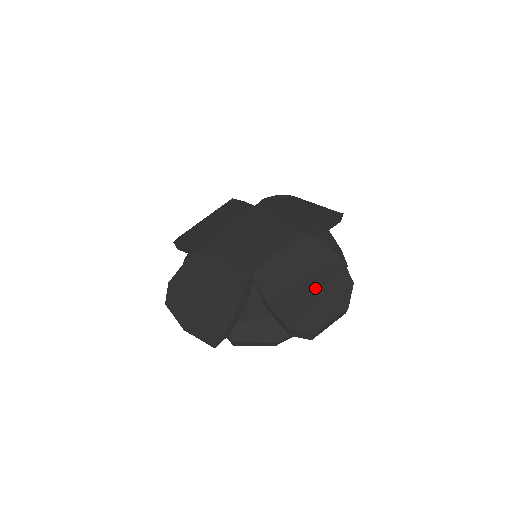
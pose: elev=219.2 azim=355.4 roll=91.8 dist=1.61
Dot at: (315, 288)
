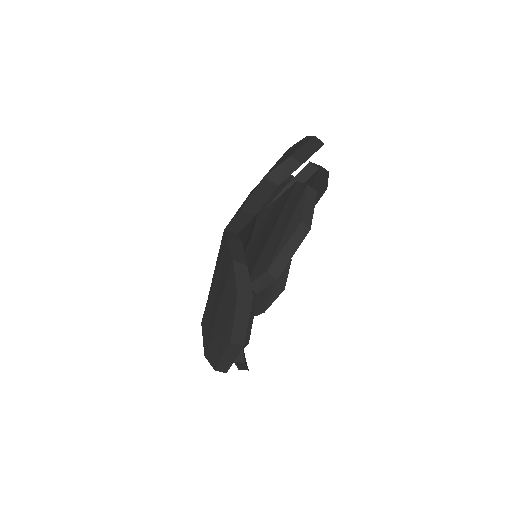
Dot at: occluded
